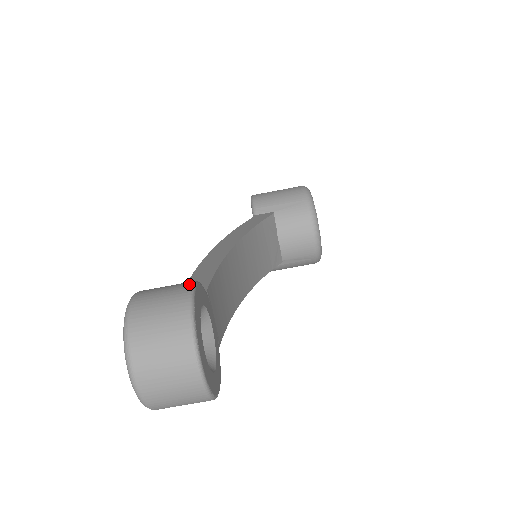
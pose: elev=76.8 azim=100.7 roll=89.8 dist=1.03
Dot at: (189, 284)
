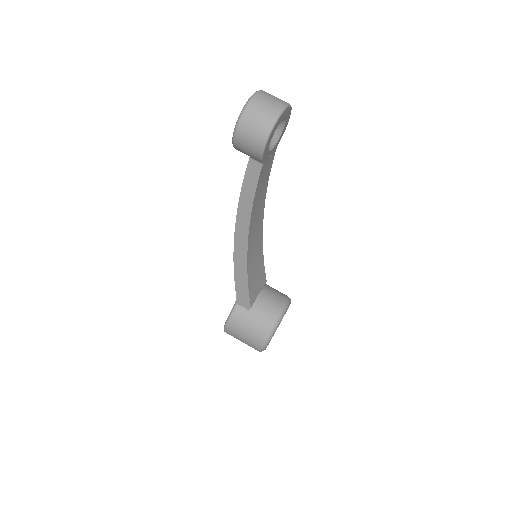
Dot at: occluded
